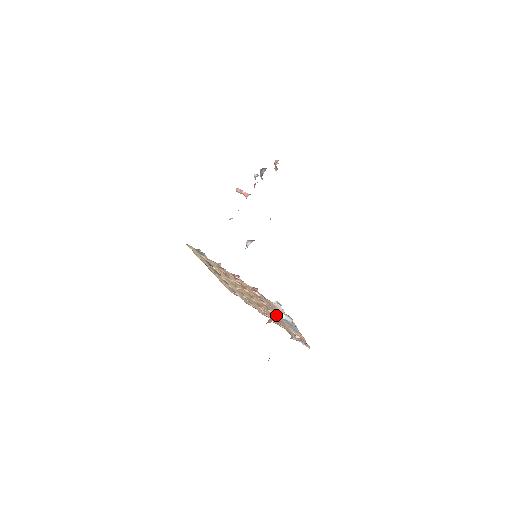
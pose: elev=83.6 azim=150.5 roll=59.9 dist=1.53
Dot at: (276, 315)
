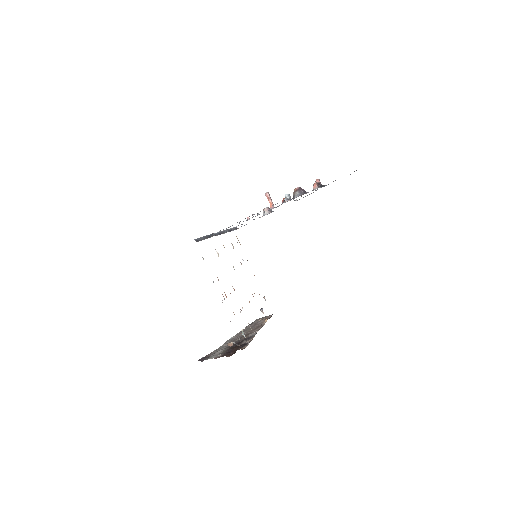
Dot at: occluded
